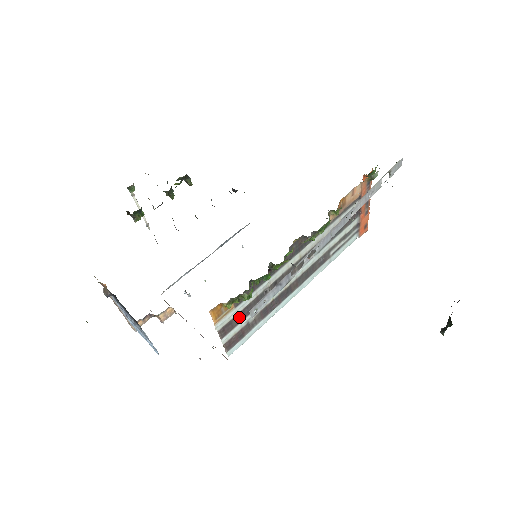
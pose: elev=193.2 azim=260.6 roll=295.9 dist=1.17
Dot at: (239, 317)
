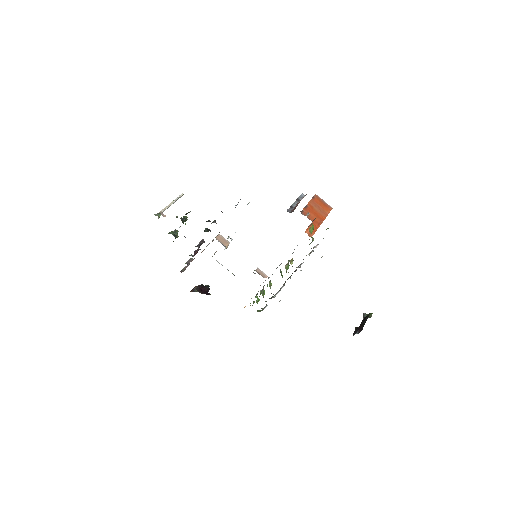
Dot at: occluded
